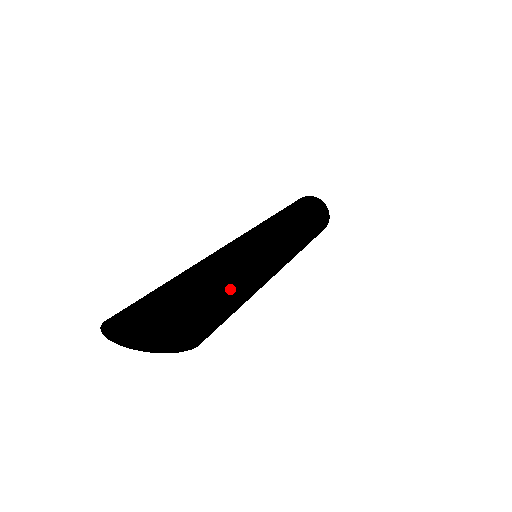
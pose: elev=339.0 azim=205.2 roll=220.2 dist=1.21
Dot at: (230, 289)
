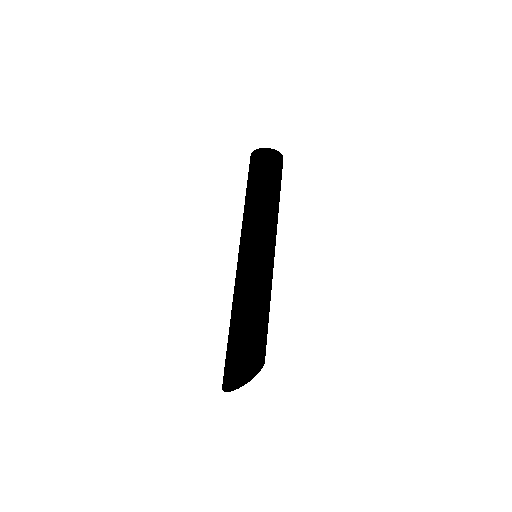
Dot at: (266, 323)
